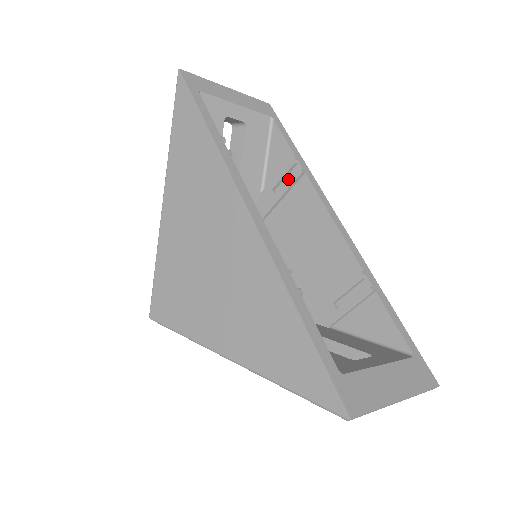
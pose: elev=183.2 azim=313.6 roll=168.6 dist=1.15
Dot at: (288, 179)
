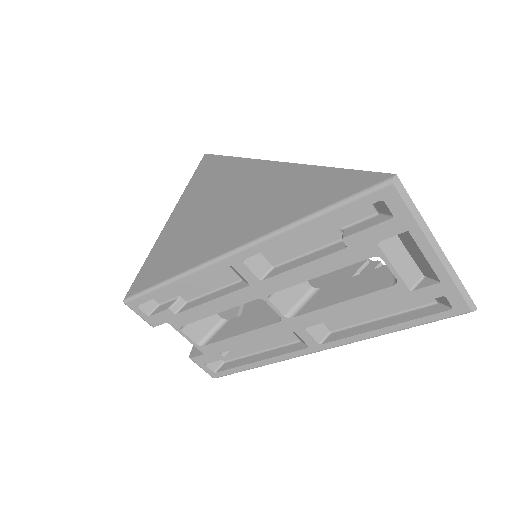
Dot at: occluded
